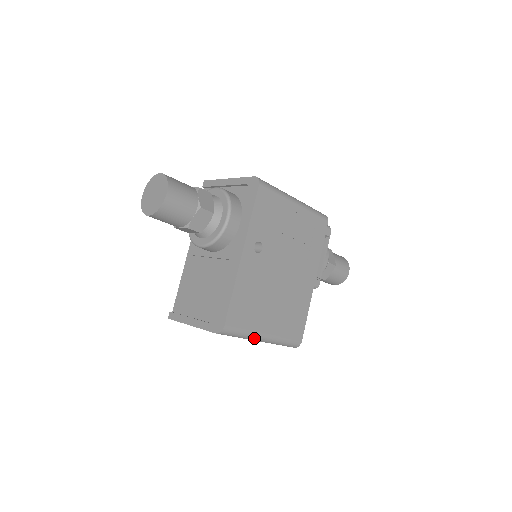
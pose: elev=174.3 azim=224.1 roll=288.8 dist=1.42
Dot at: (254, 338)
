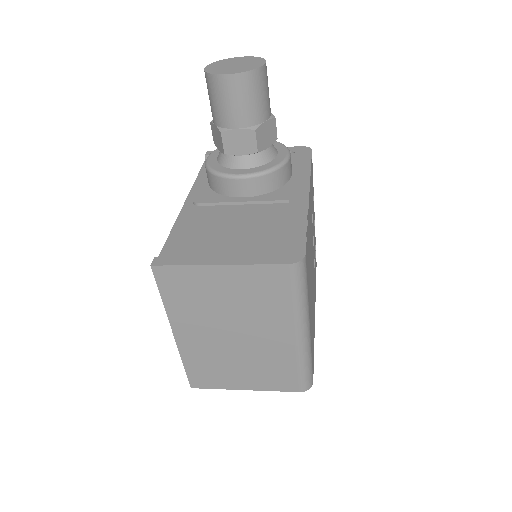
Dot at: (303, 319)
